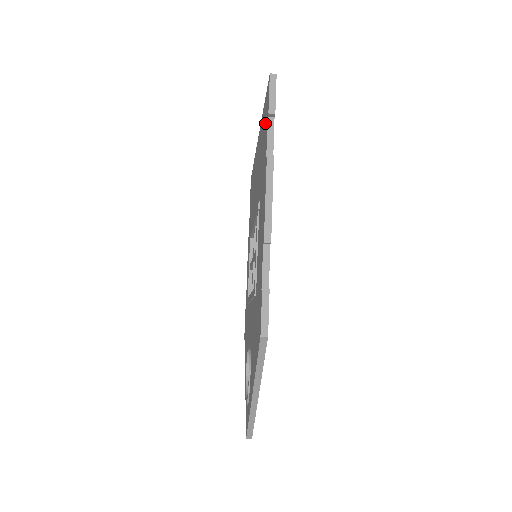
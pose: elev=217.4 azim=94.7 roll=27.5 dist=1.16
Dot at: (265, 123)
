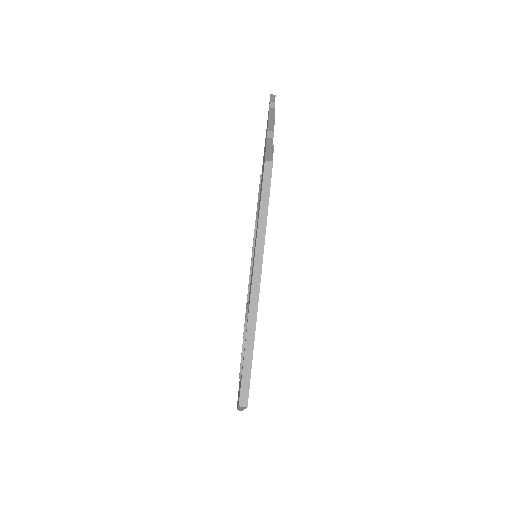
Dot at: occluded
